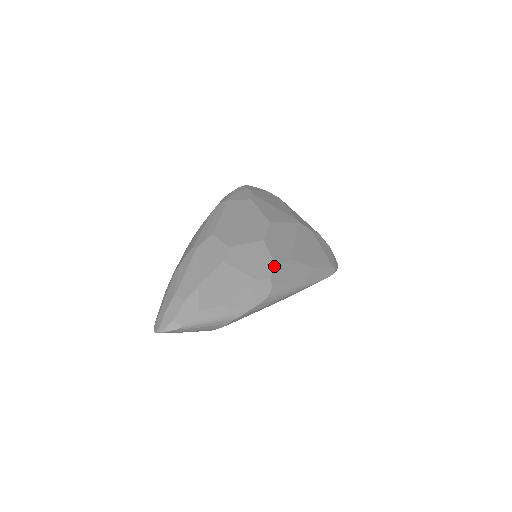
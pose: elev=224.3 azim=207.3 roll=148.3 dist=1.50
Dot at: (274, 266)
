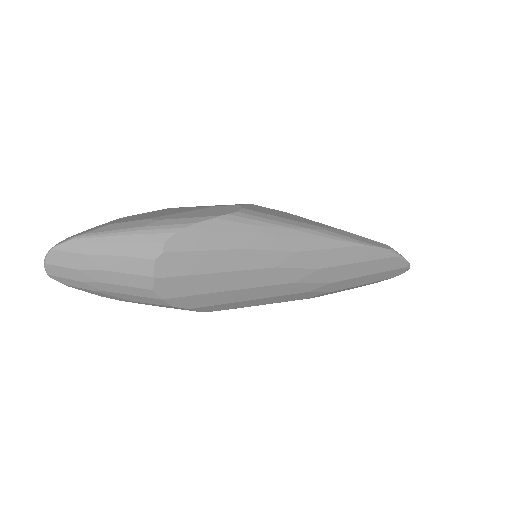
Dot at: (249, 204)
